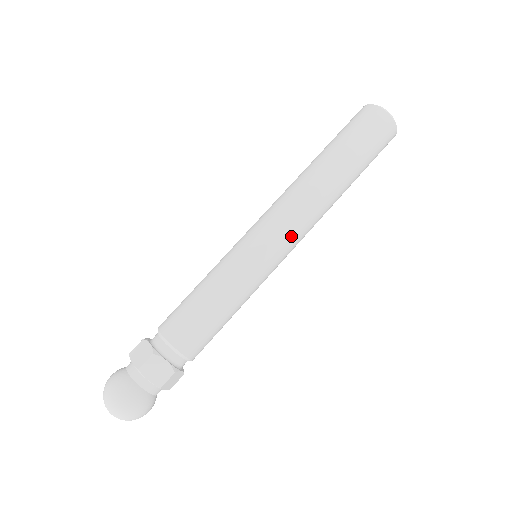
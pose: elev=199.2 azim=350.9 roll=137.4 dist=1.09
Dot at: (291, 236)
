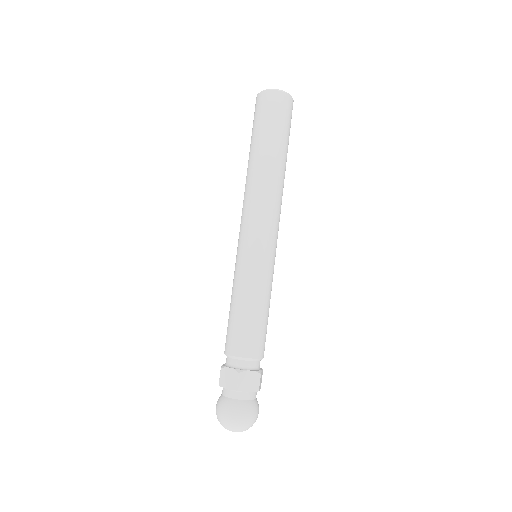
Dot at: (273, 226)
